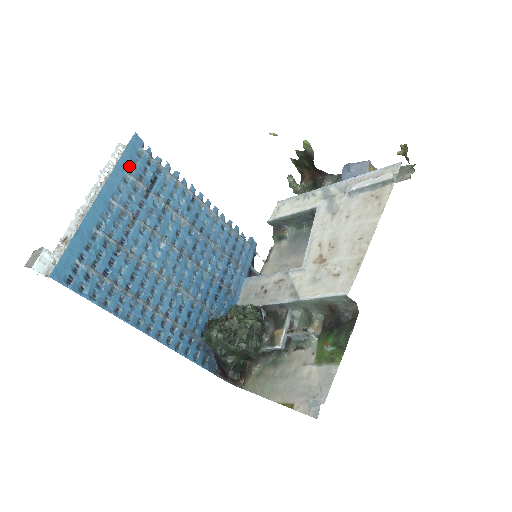
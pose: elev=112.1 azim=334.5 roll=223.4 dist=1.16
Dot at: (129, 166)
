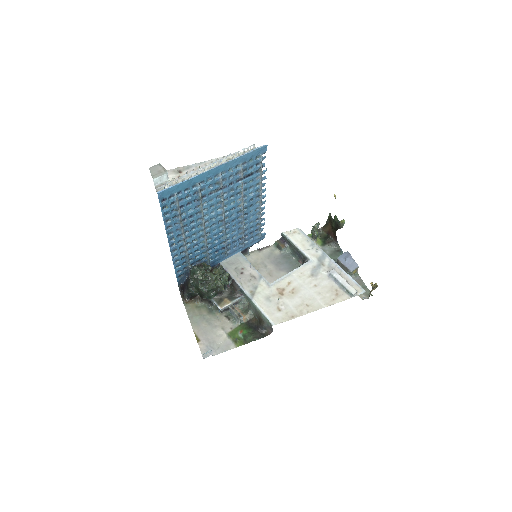
Dot at: (246, 160)
